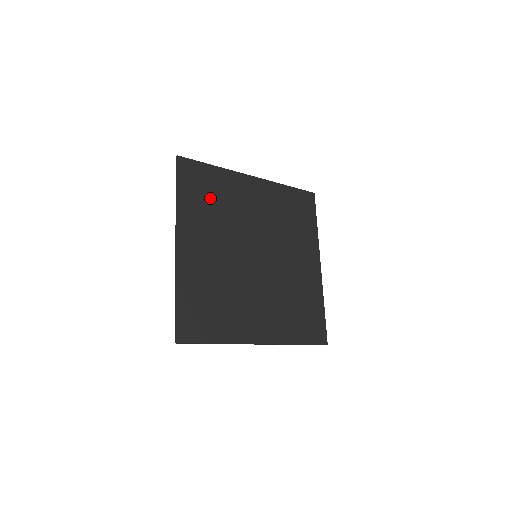
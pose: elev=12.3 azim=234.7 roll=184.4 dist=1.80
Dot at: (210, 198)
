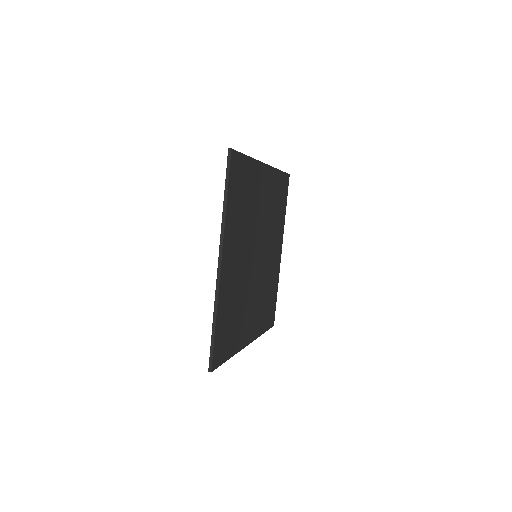
Dot at: (243, 199)
